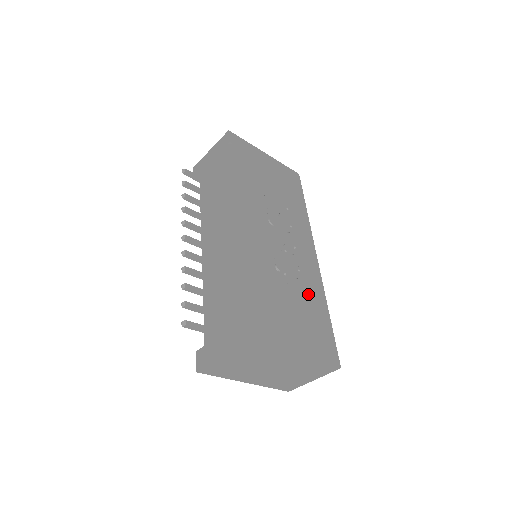
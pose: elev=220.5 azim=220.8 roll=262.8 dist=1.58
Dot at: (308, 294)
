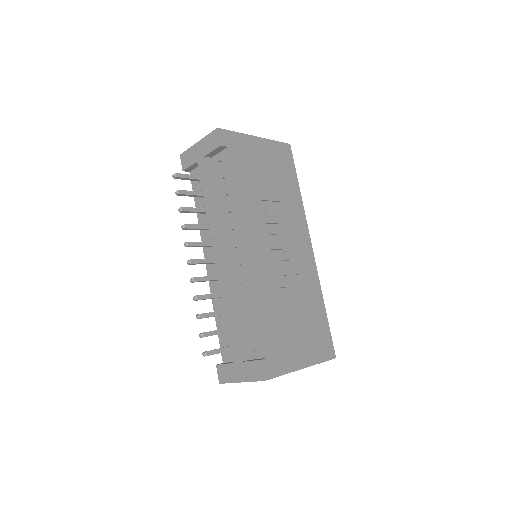
Dot at: (307, 298)
